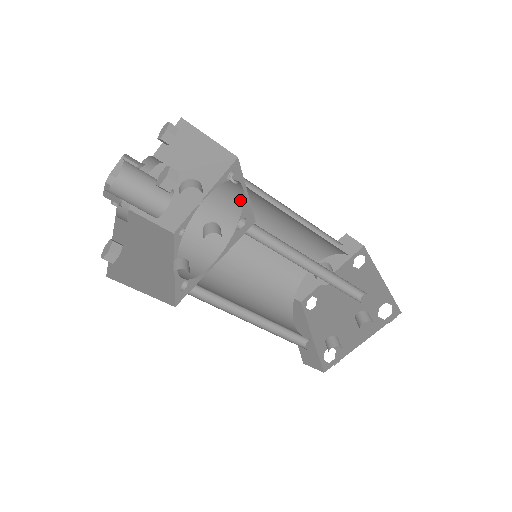
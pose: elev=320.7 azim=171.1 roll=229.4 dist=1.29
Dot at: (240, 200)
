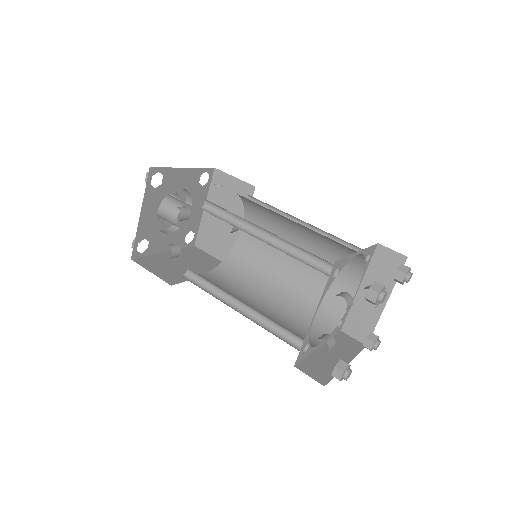
Dot at: (263, 222)
